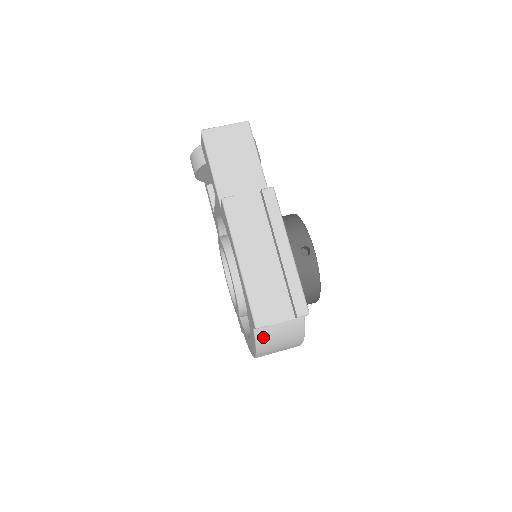
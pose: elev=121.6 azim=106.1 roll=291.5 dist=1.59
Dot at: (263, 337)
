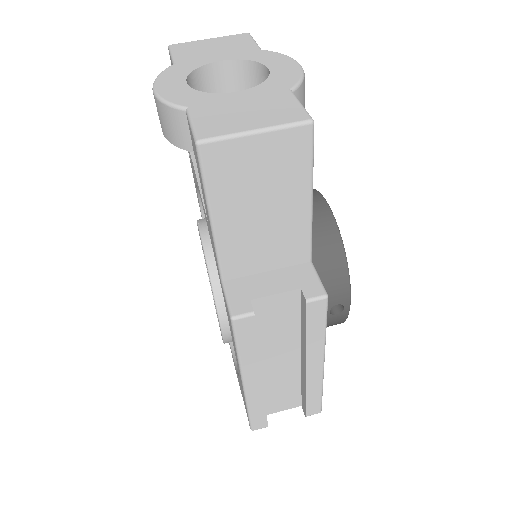
Dot at: occluded
